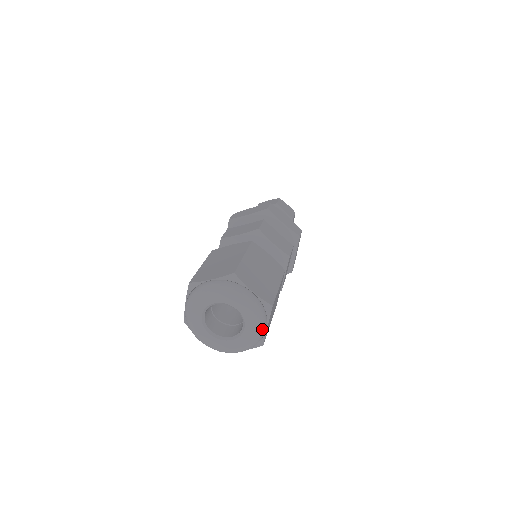
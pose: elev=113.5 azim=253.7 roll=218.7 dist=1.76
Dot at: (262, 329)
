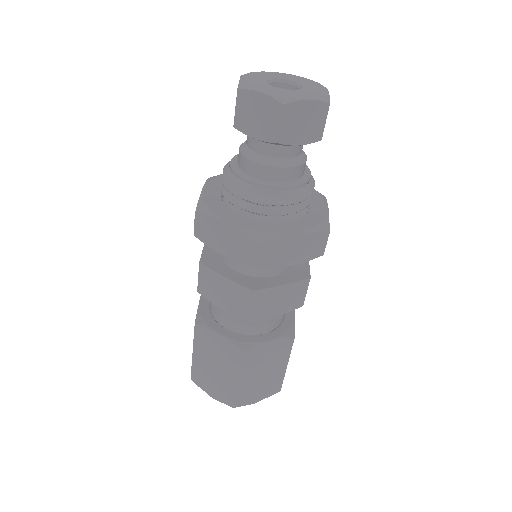
Dot at: occluded
